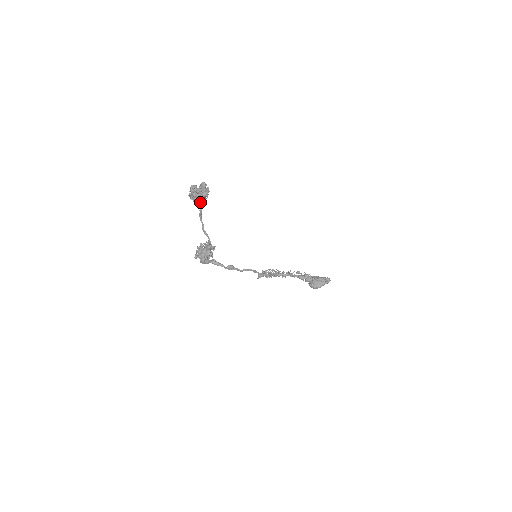
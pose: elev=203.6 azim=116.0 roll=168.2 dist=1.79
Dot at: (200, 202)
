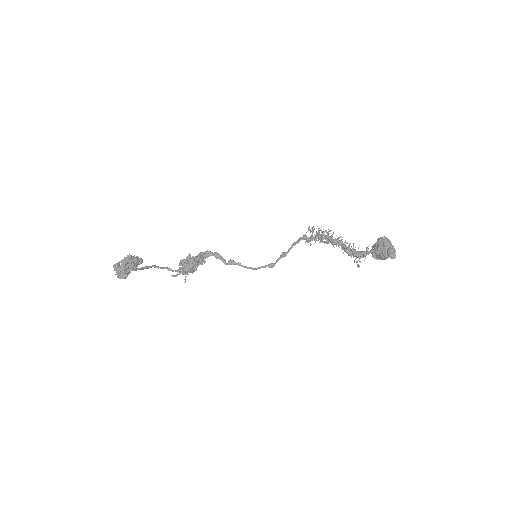
Dot at: (134, 269)
